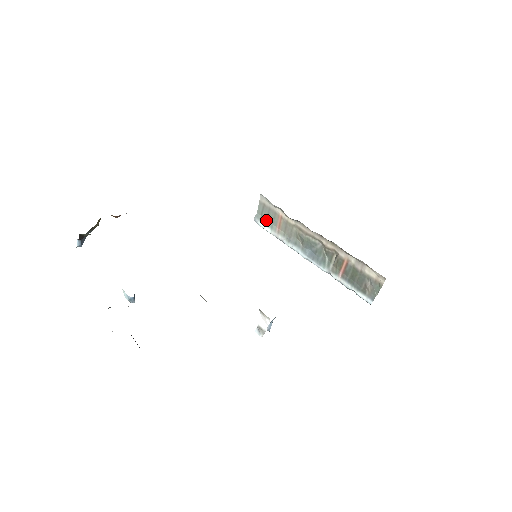
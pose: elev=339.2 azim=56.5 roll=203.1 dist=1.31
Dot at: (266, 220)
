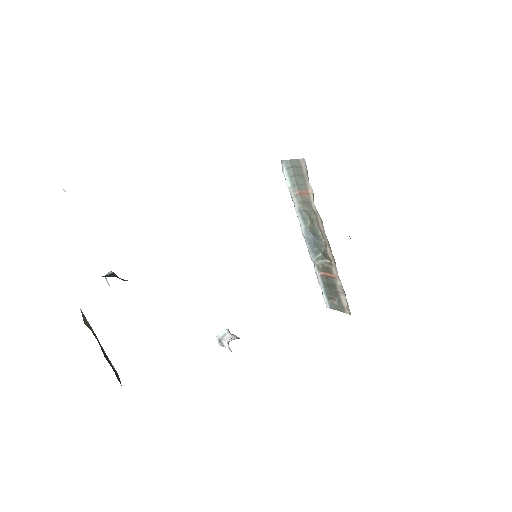
Dot at: (293, 175)
